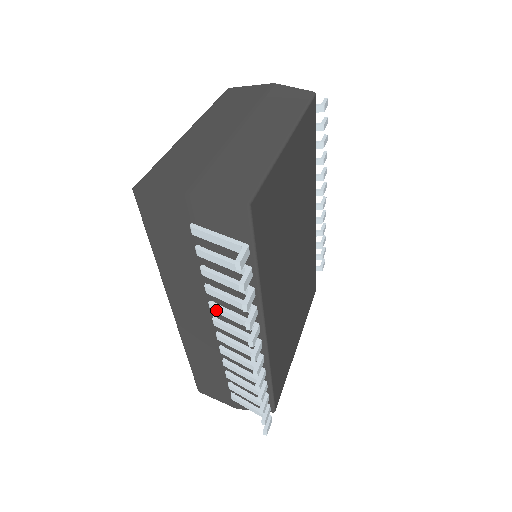
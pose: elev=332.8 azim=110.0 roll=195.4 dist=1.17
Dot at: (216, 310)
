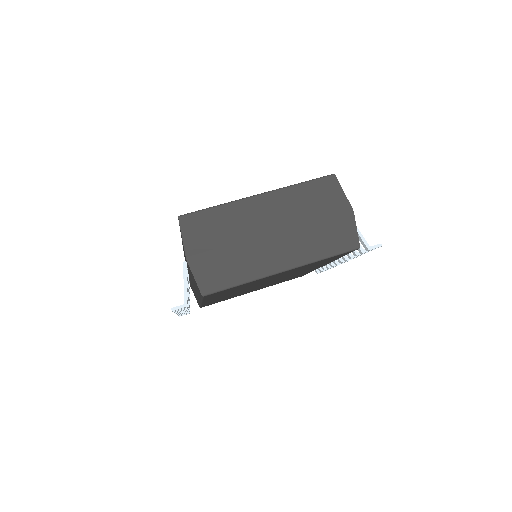
Dot at: occluded
